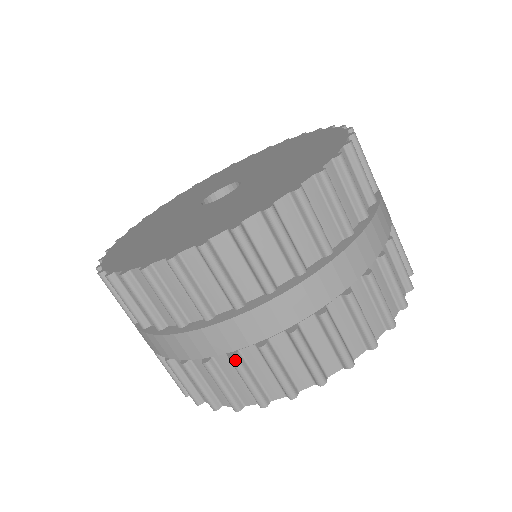
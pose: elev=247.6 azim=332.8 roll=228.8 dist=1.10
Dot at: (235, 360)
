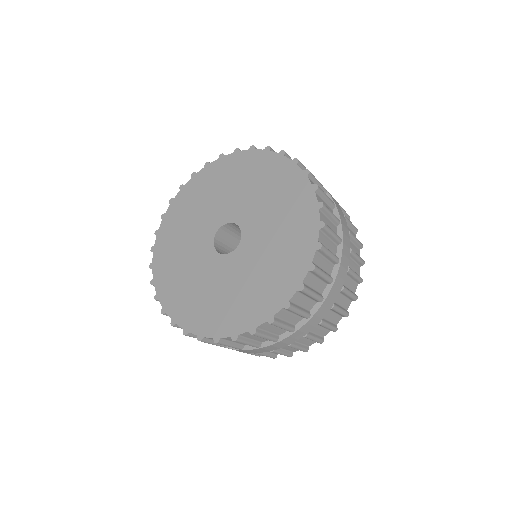
Dot at: occluded
